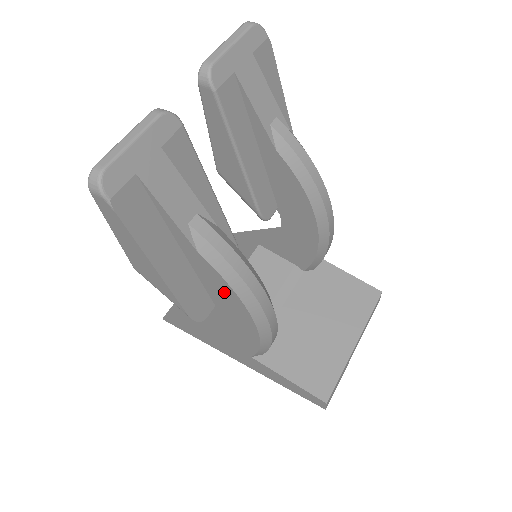
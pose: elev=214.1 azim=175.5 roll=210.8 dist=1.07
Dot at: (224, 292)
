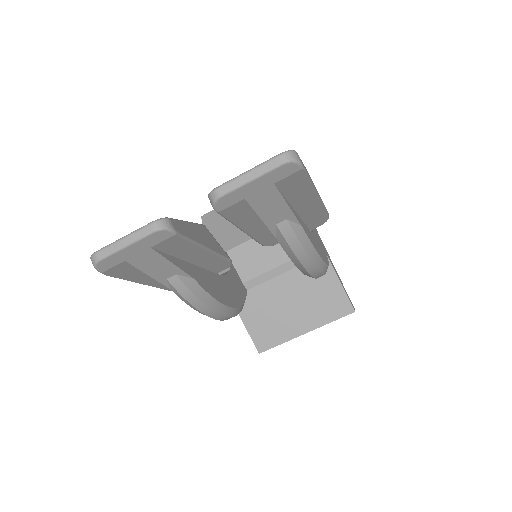
Dot at: occluded
